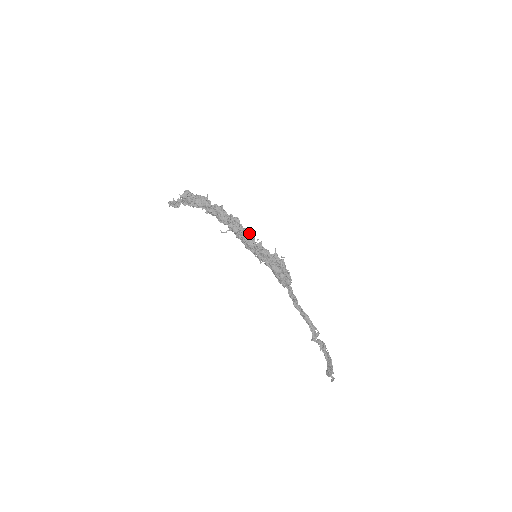
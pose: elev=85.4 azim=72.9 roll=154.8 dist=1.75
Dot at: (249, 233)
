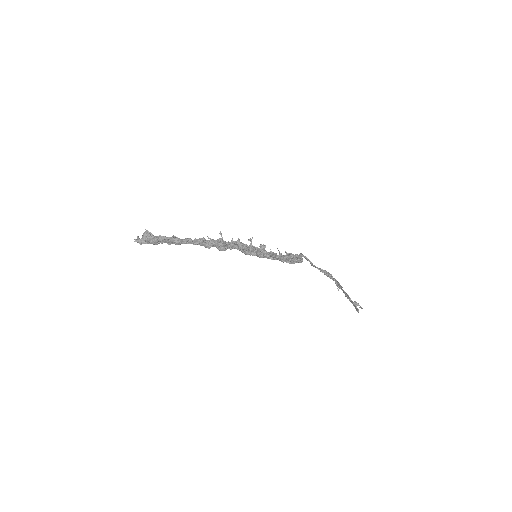
Dot at: (239, 247)
